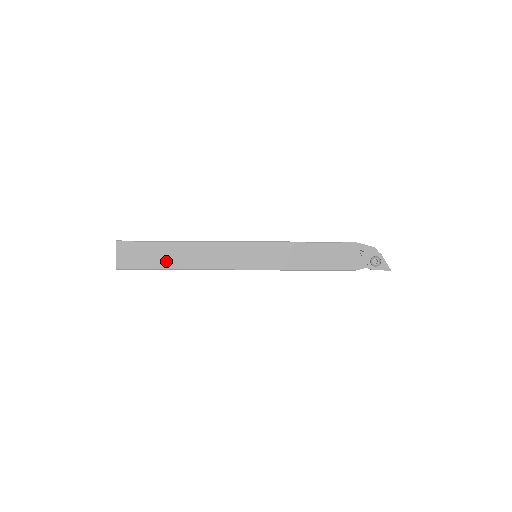
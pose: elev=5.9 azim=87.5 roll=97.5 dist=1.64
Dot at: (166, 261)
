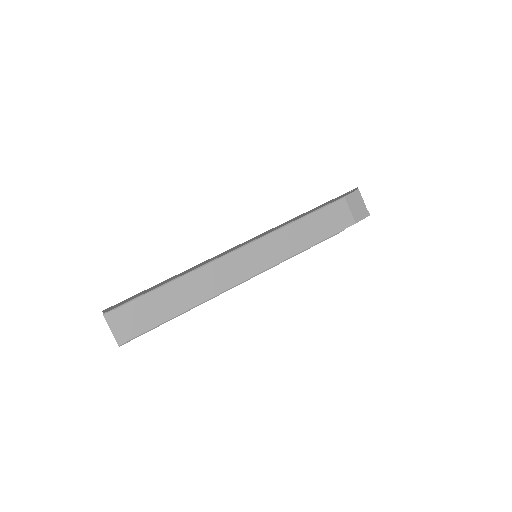
Dot at: occluded
